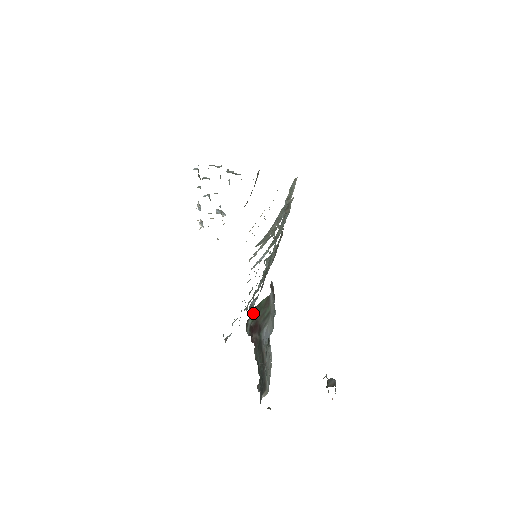
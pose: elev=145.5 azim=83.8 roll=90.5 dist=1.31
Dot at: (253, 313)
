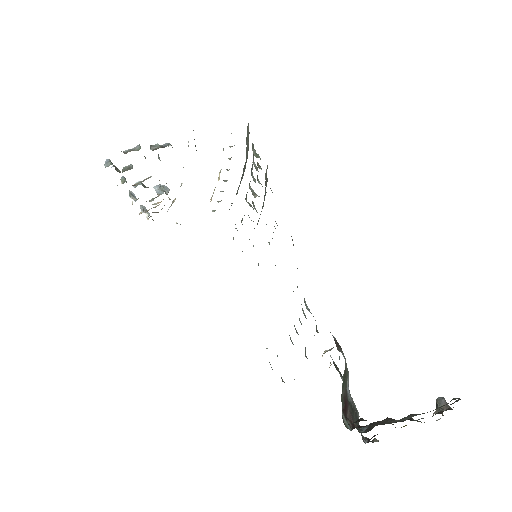
Dot at: occluded
